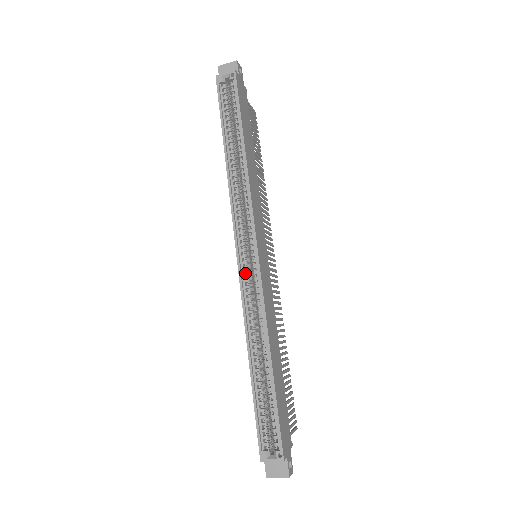
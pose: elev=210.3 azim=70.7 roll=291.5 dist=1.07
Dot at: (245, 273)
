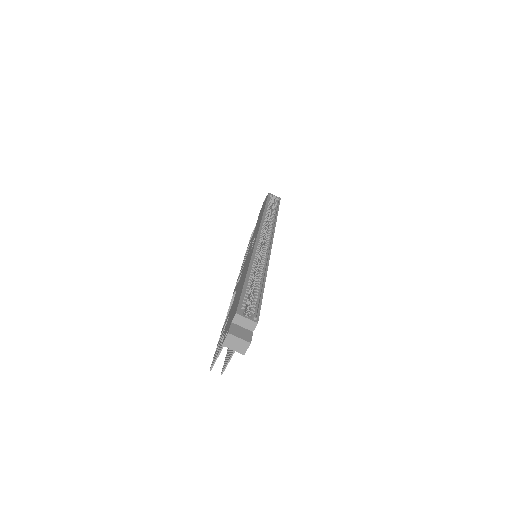
Dot at: occluded
